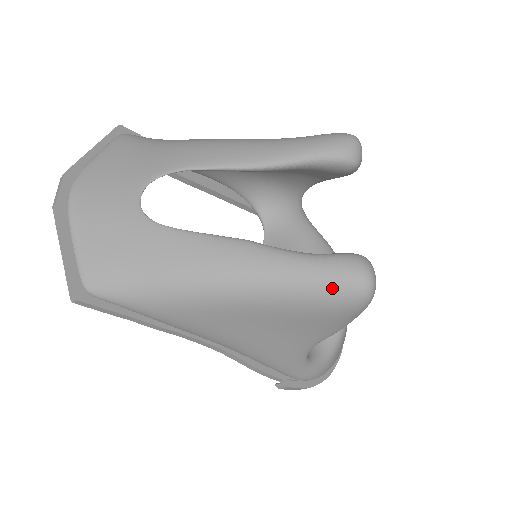
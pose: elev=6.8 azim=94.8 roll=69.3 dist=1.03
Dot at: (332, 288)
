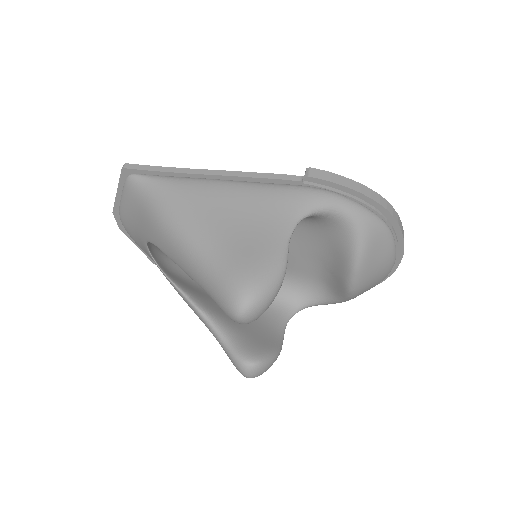
Dot at: occluded
